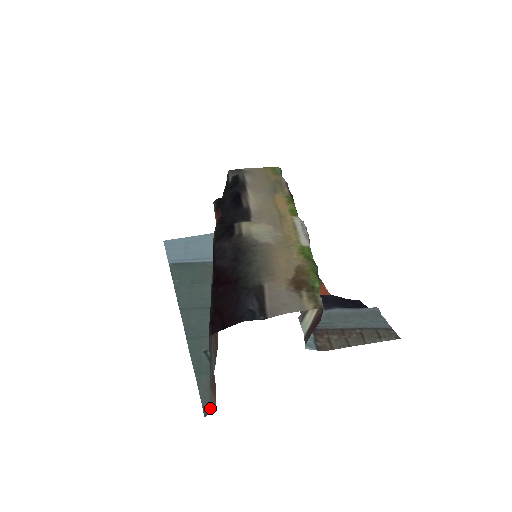
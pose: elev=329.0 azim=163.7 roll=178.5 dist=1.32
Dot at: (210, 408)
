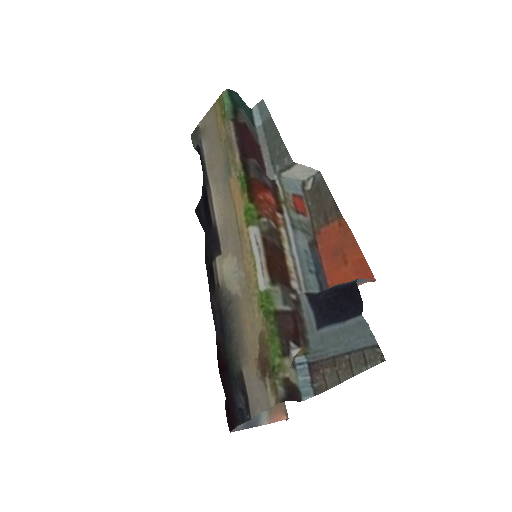
Dot at: (286, 415)
